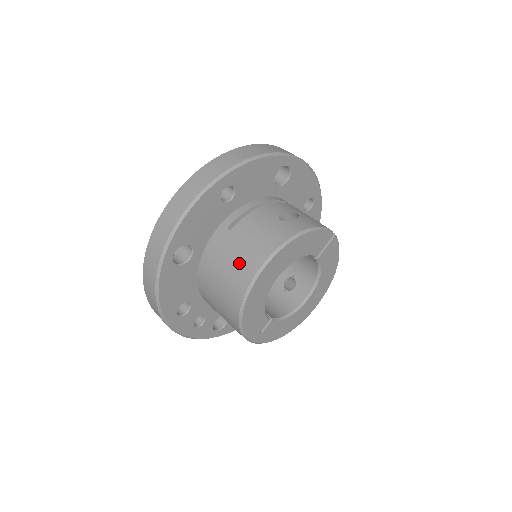
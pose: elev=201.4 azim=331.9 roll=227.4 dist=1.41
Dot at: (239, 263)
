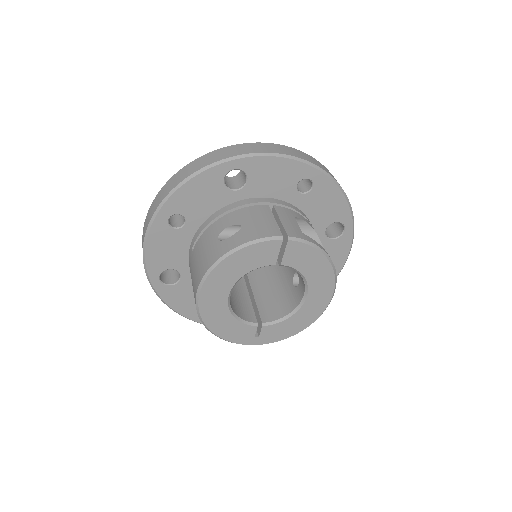
Dot at: (193, 287)
